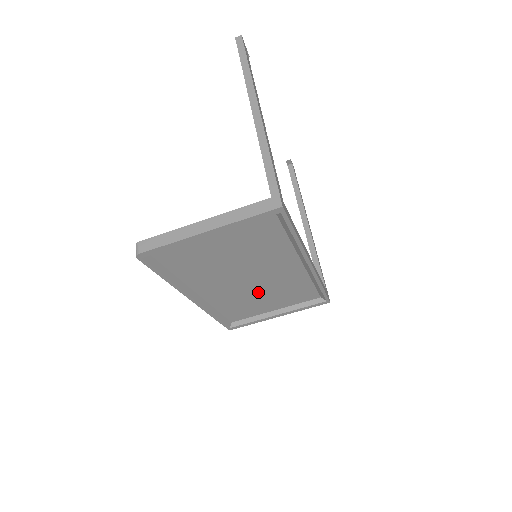
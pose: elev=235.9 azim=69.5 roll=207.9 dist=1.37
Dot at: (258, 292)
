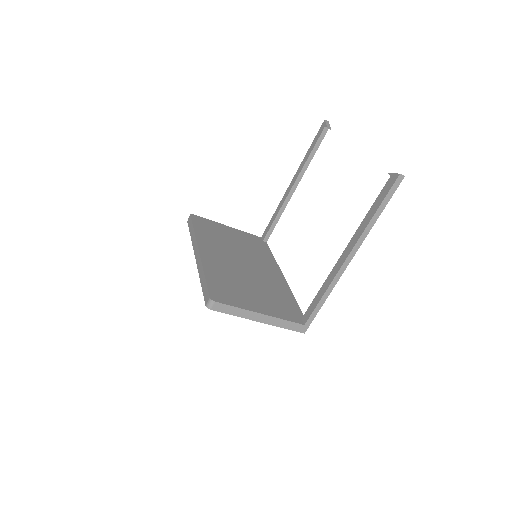
Dot at: occluded
